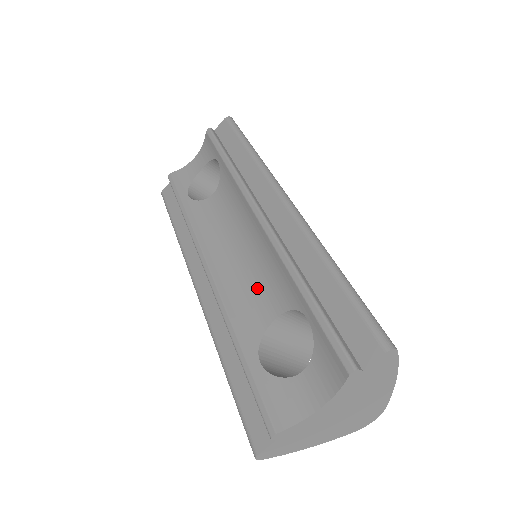
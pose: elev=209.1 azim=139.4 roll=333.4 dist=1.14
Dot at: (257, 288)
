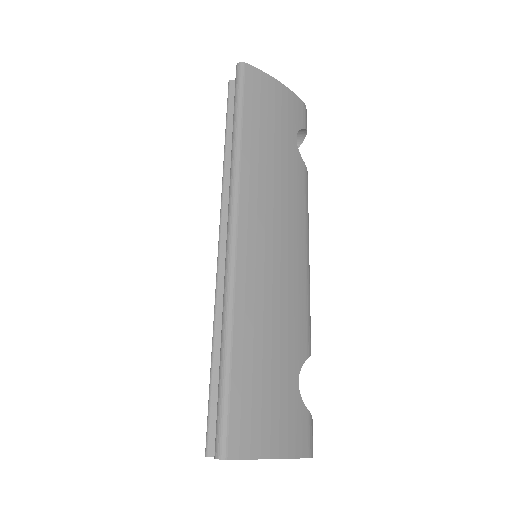
Dot at: occluded
